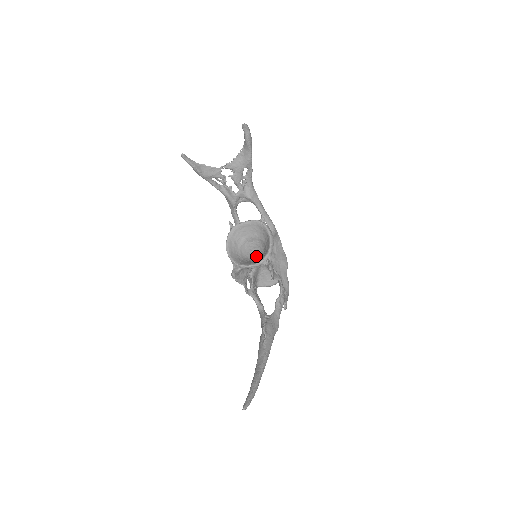
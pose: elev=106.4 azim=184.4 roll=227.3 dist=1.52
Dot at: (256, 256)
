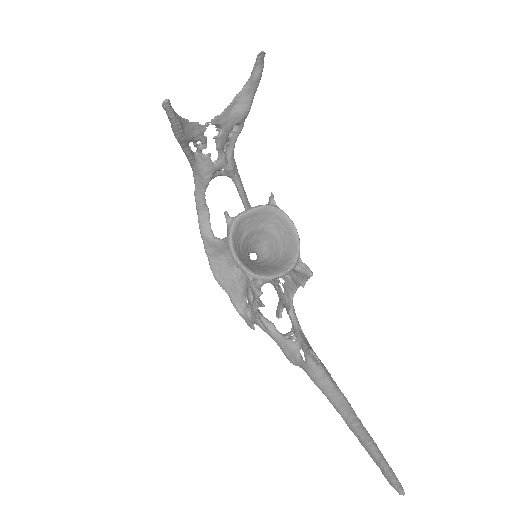
Dot at: occluded
